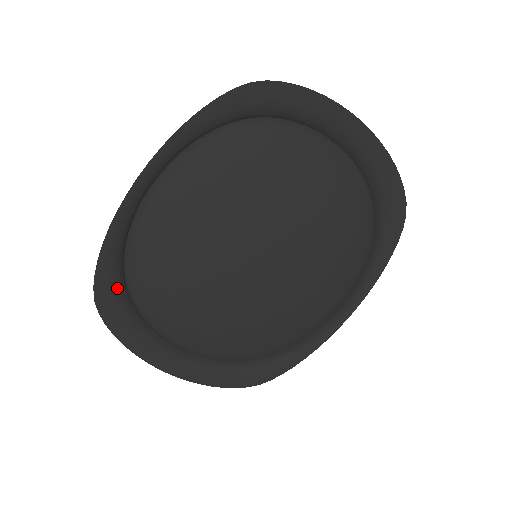
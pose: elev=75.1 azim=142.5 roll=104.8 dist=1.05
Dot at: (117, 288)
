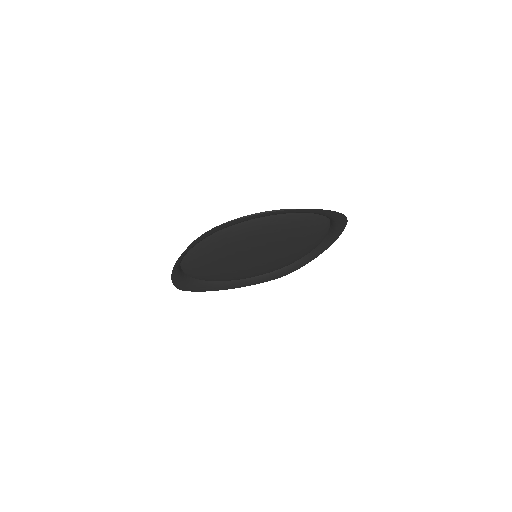
Dot at: (188, 283)
